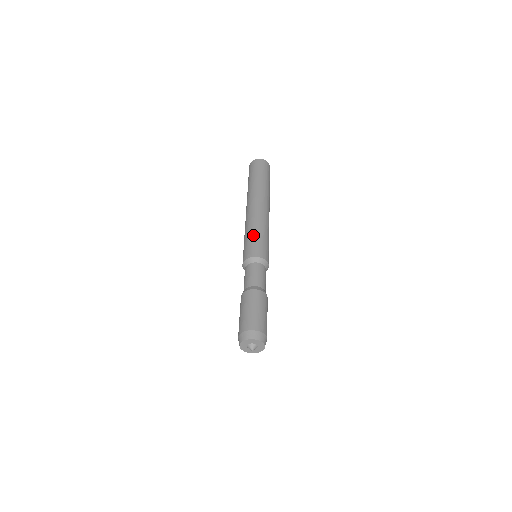
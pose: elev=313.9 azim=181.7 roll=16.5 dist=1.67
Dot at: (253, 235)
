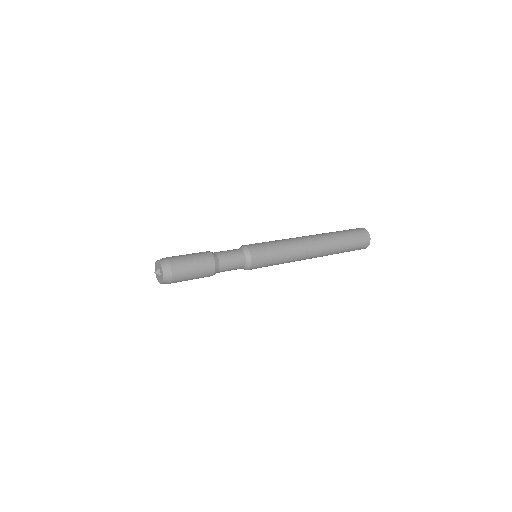
Dot at: occluded
